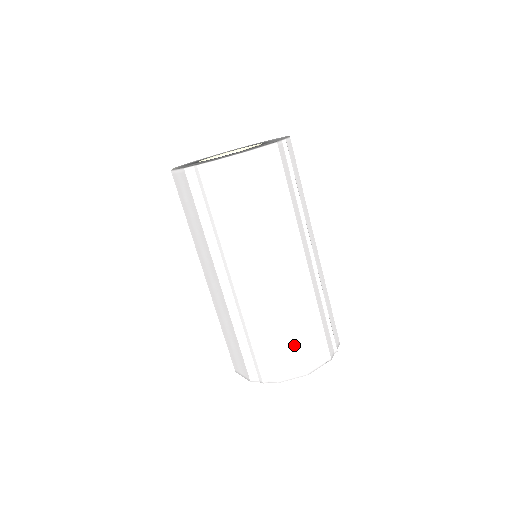
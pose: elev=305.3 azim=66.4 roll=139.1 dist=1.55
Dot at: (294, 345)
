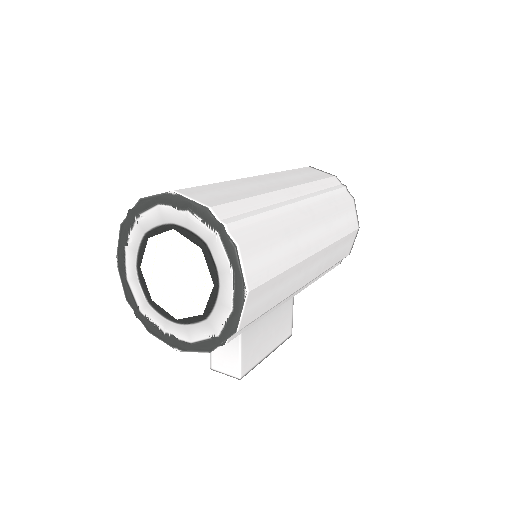
Dot at: occluded
